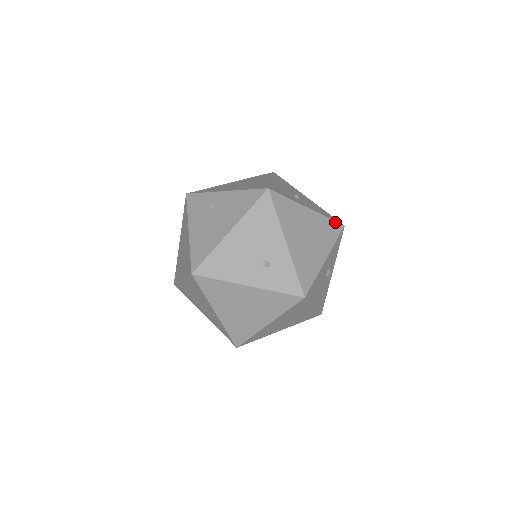
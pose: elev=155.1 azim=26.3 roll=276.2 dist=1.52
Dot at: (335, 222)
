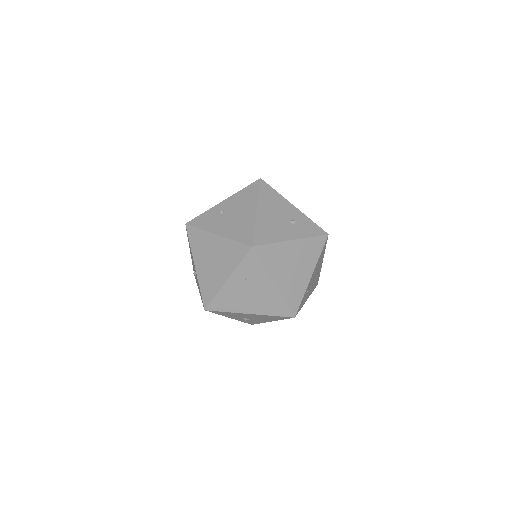
Dot at: occluded
